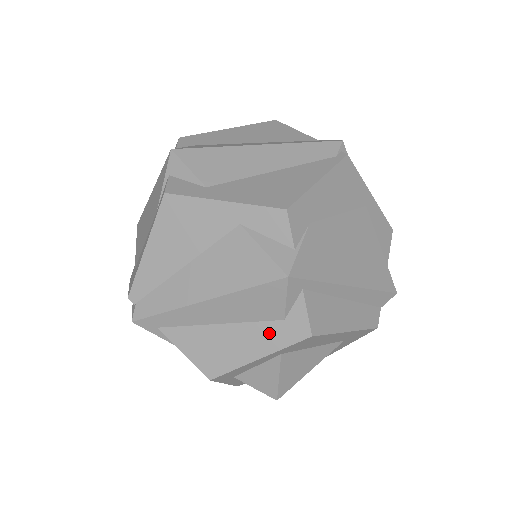
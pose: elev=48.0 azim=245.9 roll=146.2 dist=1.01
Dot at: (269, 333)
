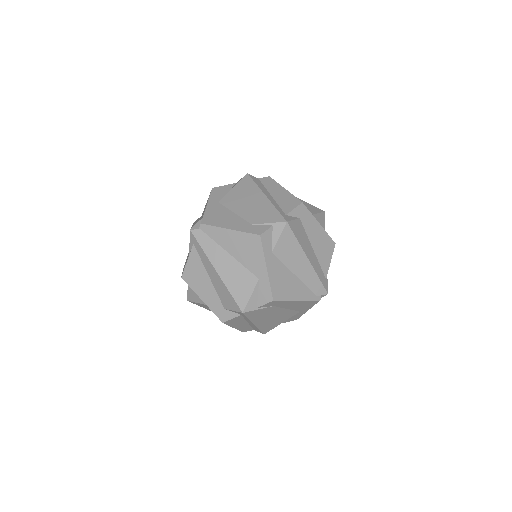
Dot at: (216, 303)
